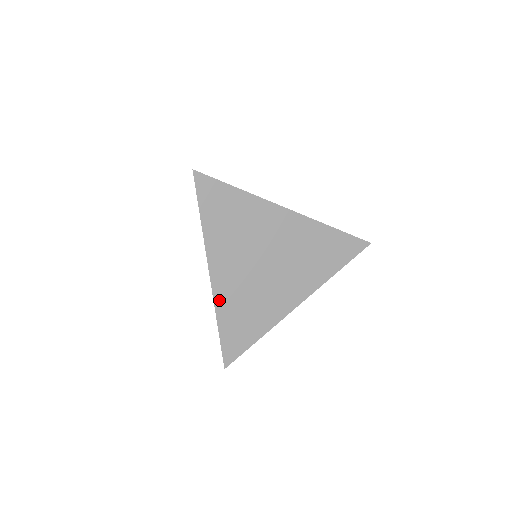
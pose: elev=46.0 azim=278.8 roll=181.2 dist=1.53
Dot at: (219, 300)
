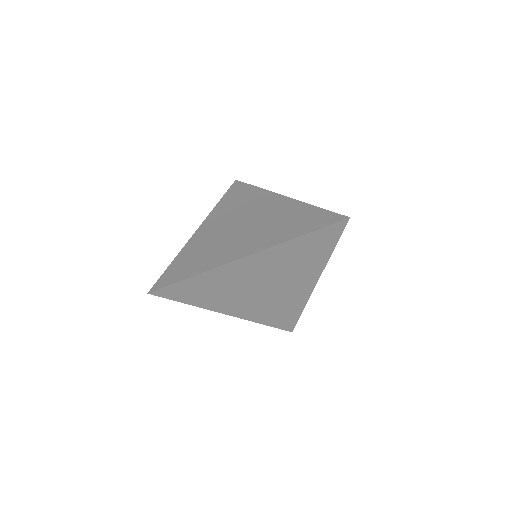
Dot at: (251, 318)
